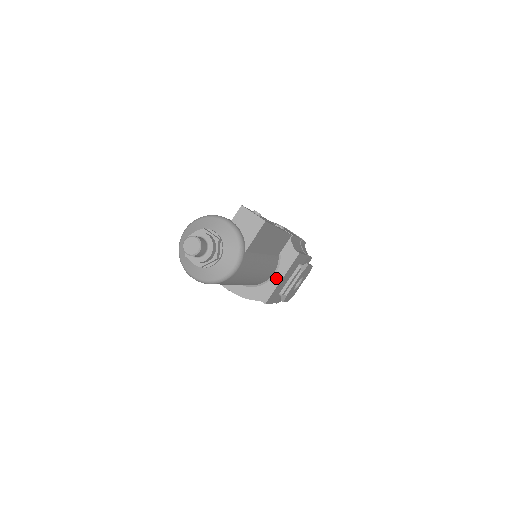
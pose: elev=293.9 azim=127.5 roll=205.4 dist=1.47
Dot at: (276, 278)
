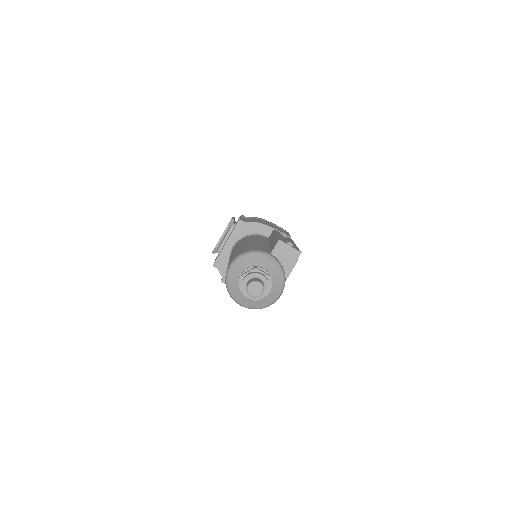
Dot at: occluded
